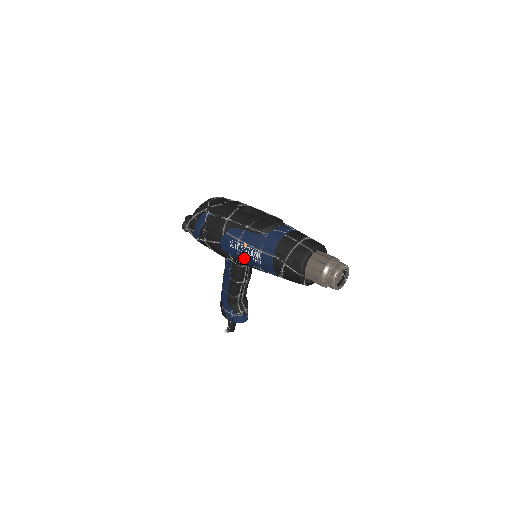
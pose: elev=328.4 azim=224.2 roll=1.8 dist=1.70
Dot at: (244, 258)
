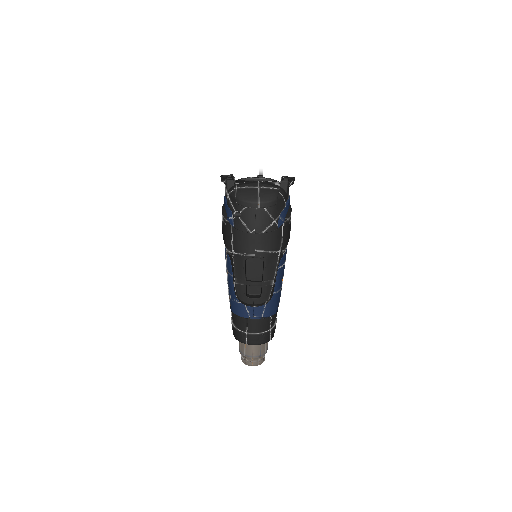
Dot at: occluded
